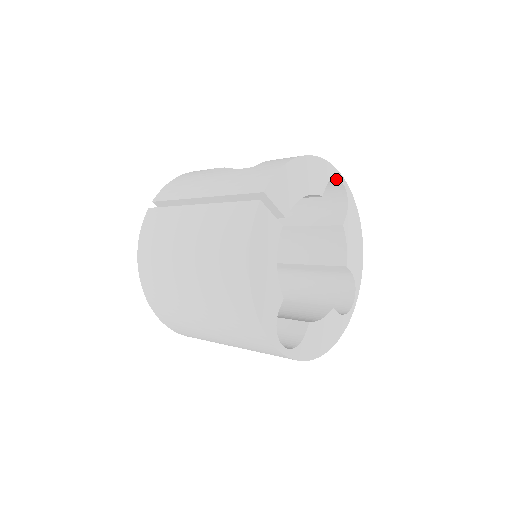
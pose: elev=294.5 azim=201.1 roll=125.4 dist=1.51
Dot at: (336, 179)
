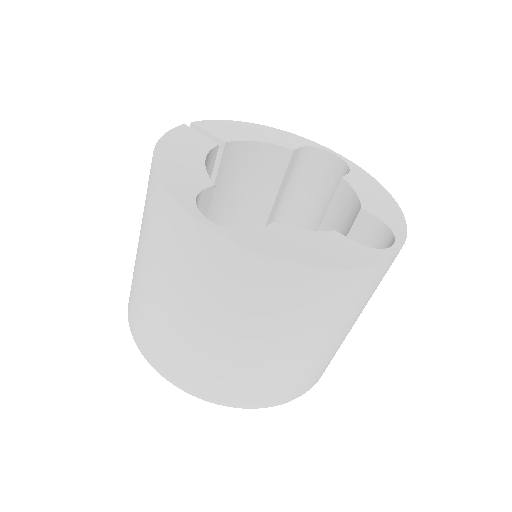
Dot at: (323, 152)
